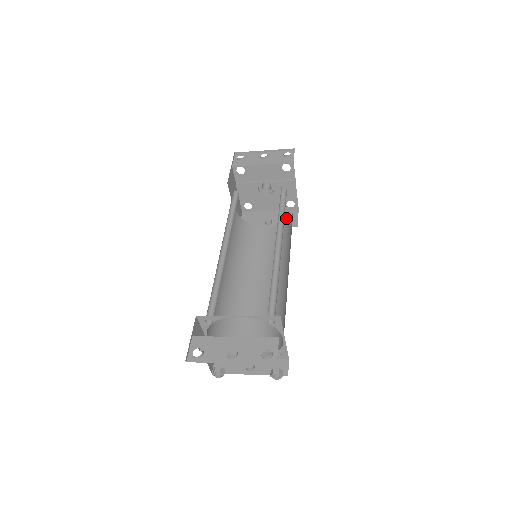
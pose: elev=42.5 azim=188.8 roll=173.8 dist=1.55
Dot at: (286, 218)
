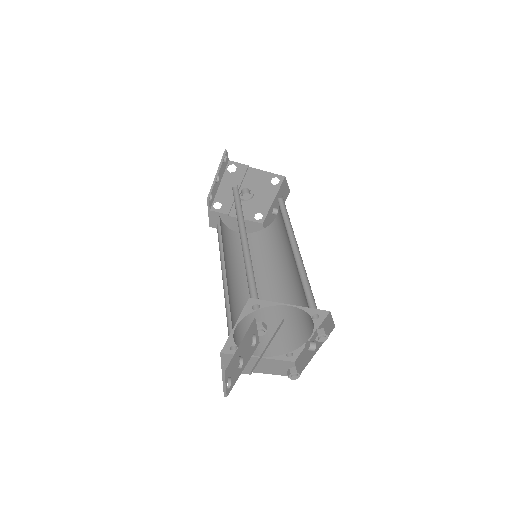
Dot at: (282, 194)
